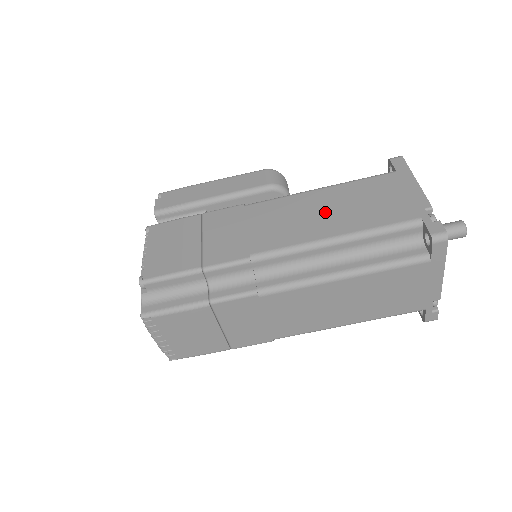
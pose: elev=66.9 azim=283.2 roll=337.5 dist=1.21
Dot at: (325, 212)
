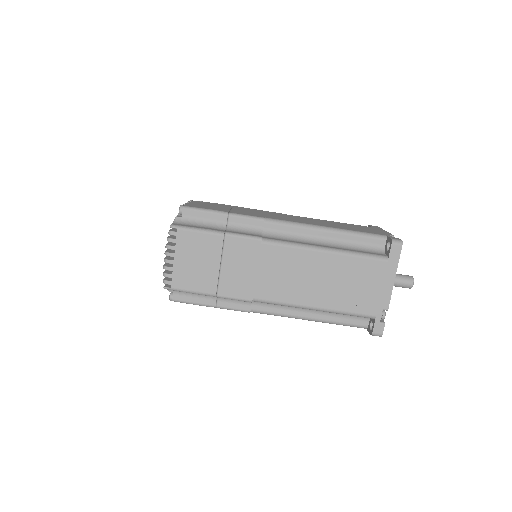
Dot at: (321, 222)
